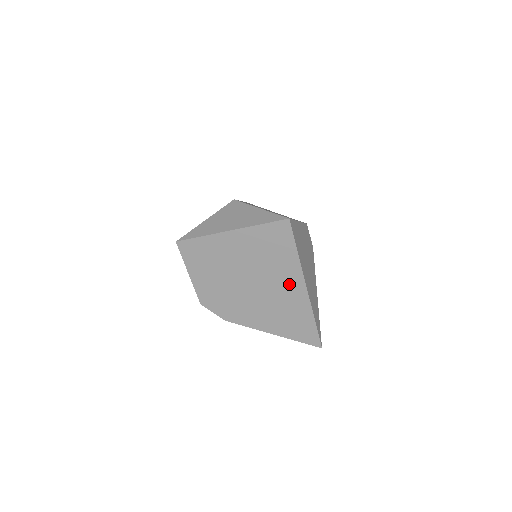
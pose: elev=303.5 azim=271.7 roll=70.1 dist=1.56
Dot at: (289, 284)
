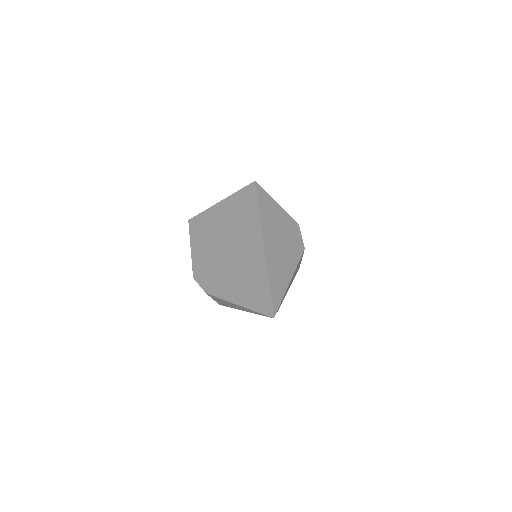
Dot at: (252, 244)
